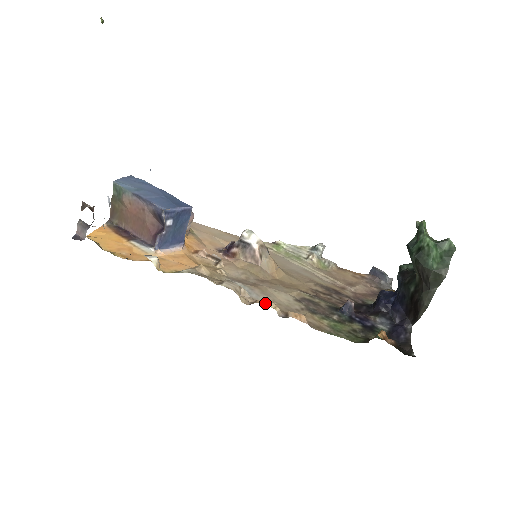
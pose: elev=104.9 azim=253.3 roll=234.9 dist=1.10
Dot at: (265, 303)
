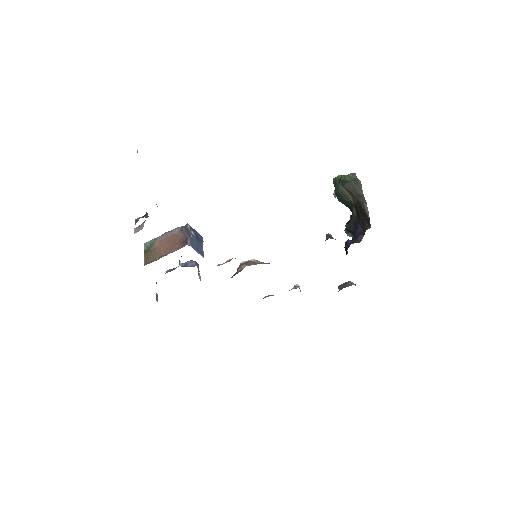
Dot at: occluded
